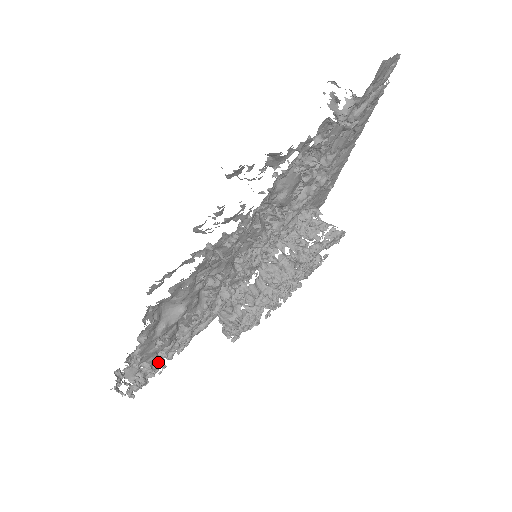
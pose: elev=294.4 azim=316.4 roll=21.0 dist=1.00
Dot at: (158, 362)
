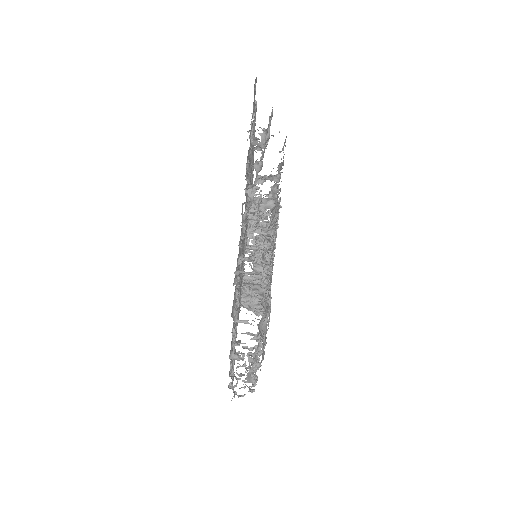
Dot at: (256, 360)
